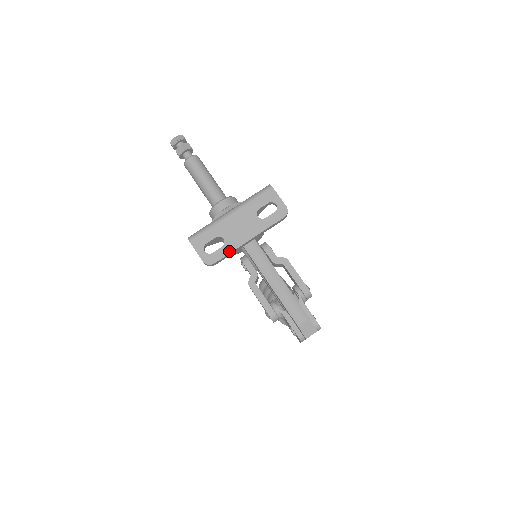
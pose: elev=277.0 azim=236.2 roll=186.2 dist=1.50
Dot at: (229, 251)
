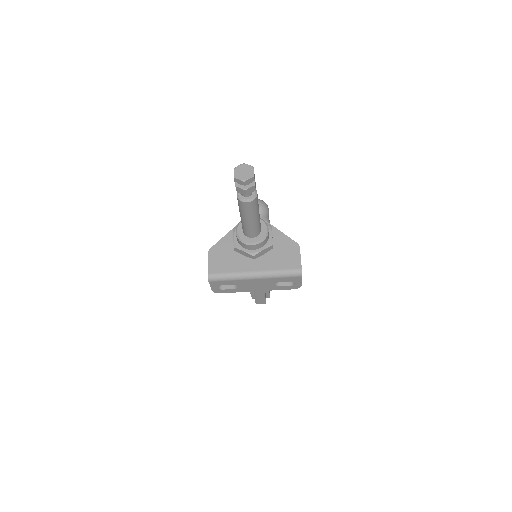
Dot at: occluded
